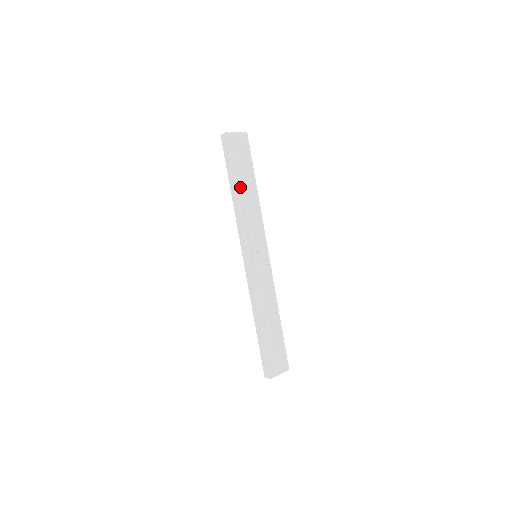
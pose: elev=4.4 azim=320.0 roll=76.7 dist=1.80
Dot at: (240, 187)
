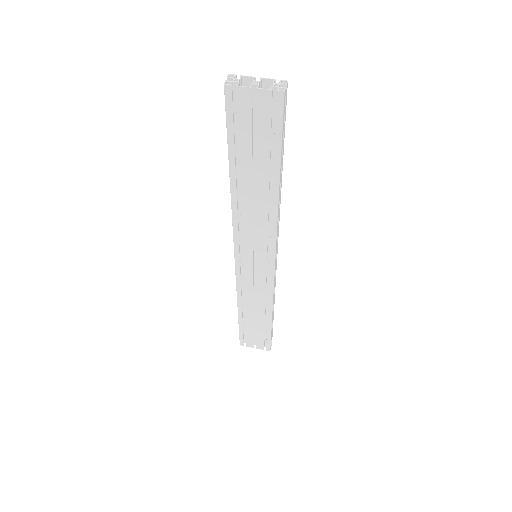
Dot at: (239, 178)
